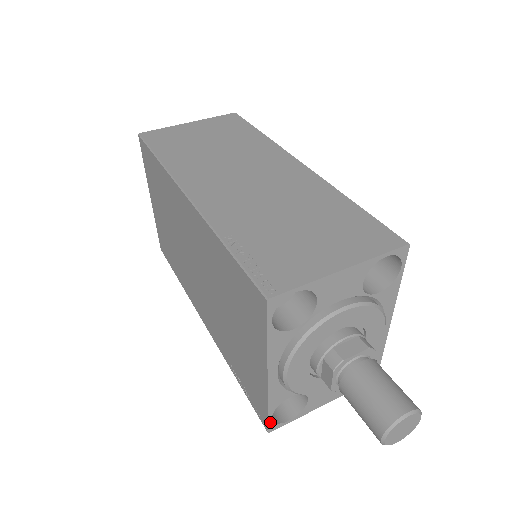
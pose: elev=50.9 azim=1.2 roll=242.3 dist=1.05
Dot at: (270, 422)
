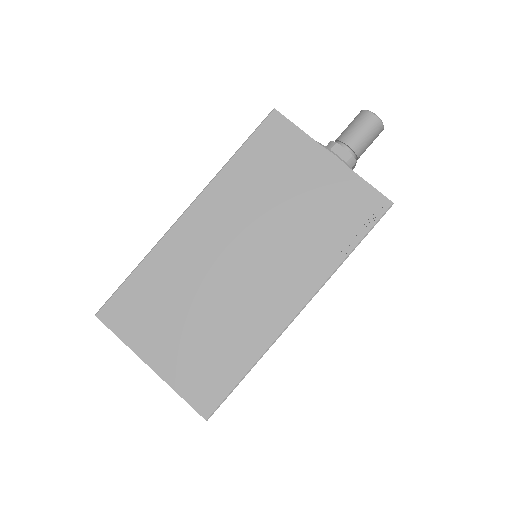
Dot at: (381, 194)
